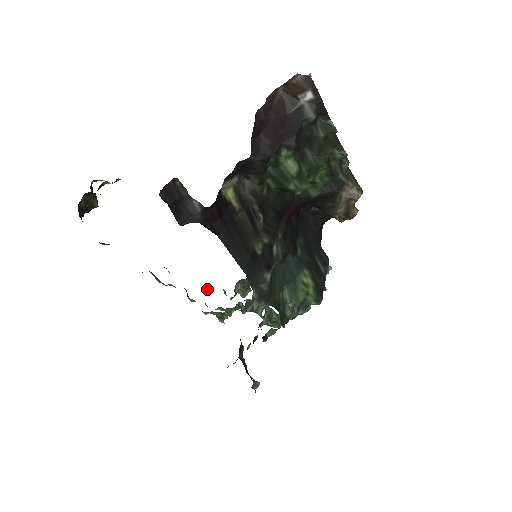
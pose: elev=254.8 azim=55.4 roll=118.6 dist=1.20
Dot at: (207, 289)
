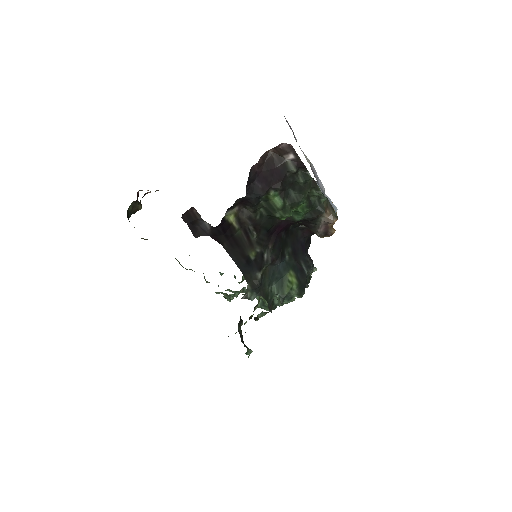
Dot at: (221, 273)
